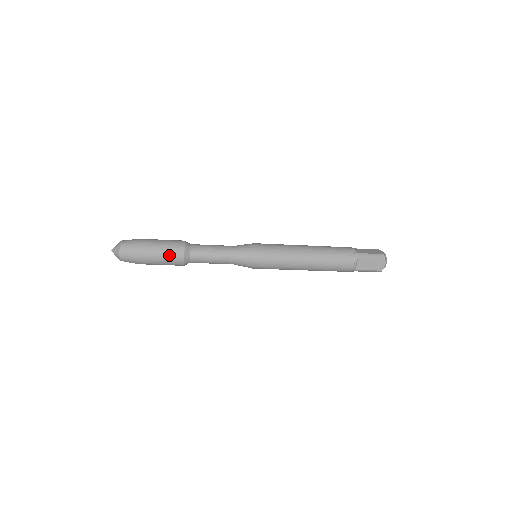
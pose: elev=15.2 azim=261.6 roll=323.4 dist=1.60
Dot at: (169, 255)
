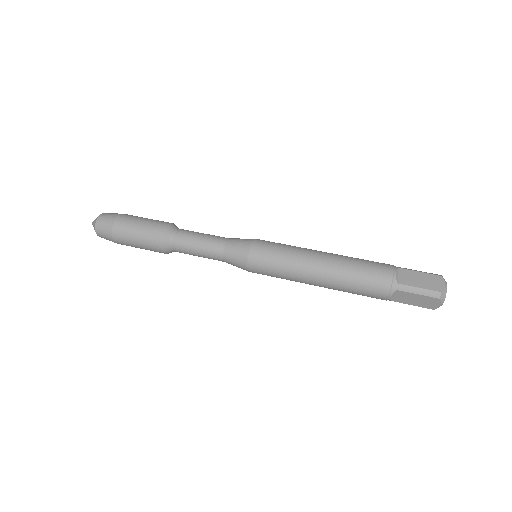
Dot at: (146, 245)
